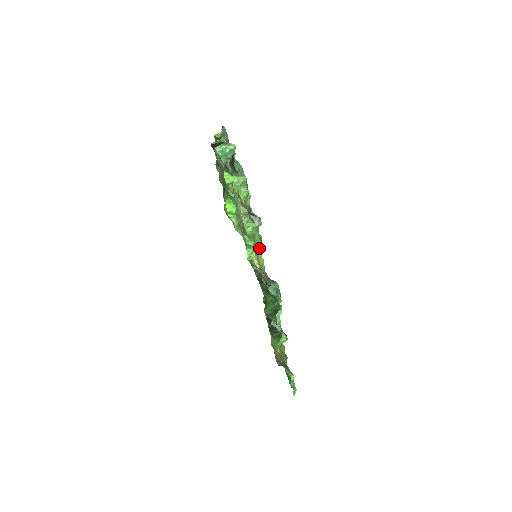
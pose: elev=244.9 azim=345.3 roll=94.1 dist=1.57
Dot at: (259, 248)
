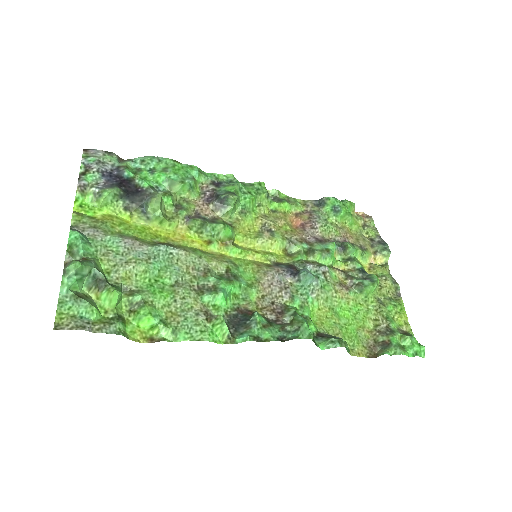
Dot at: (267, 203)
